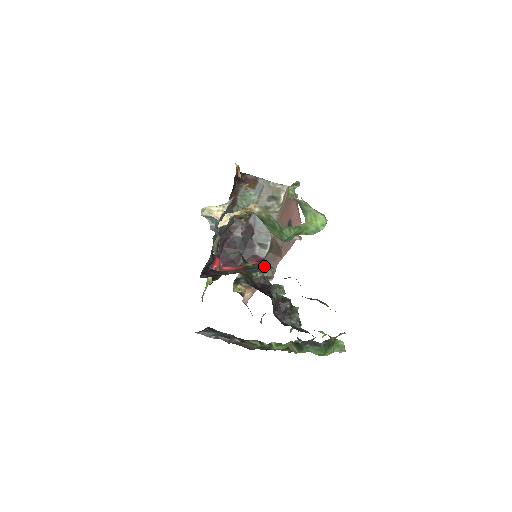
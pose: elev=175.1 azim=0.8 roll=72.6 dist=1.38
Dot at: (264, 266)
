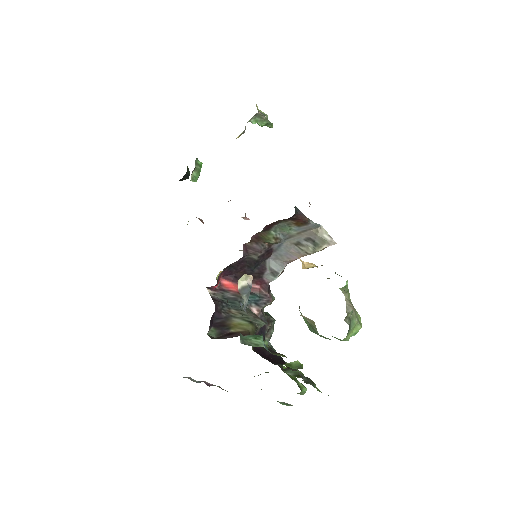
Dot at: (267, 297)
